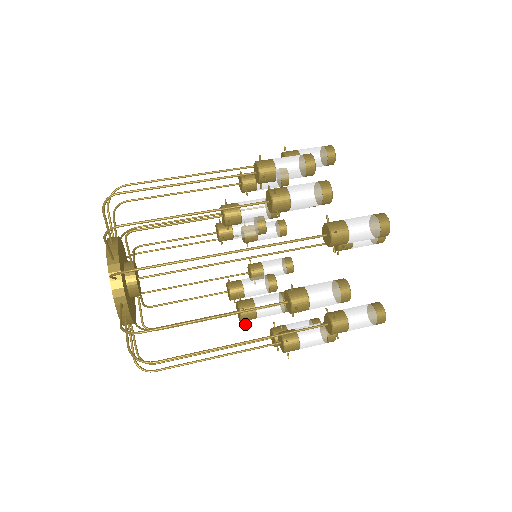
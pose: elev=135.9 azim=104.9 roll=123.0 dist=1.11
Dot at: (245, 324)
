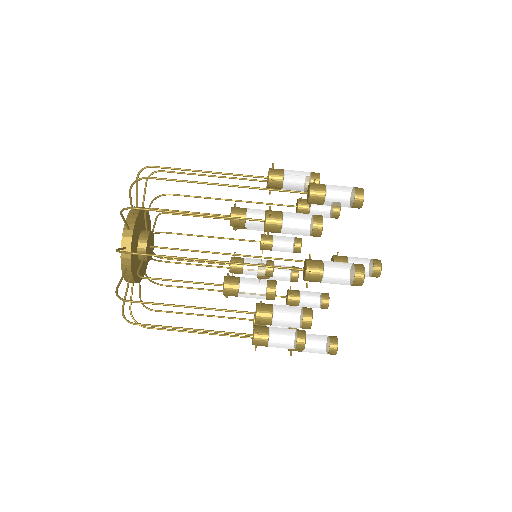
Dot at: occluded
